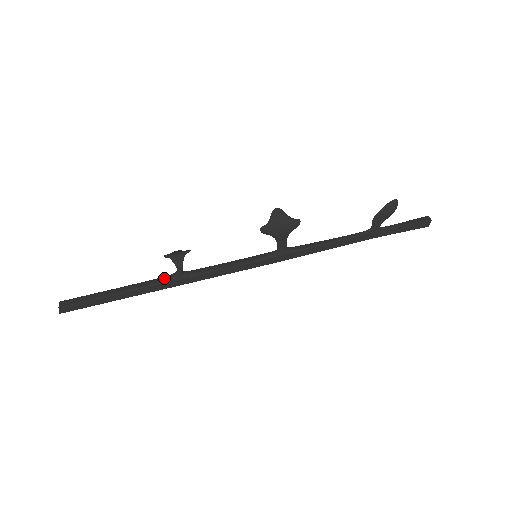
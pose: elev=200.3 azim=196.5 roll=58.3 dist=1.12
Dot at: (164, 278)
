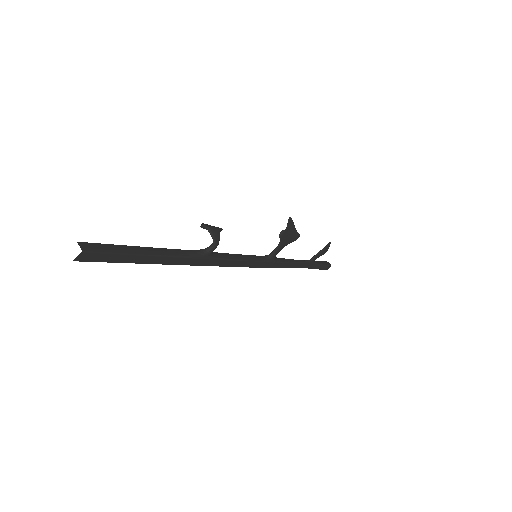
Dot at: (194, 252)
